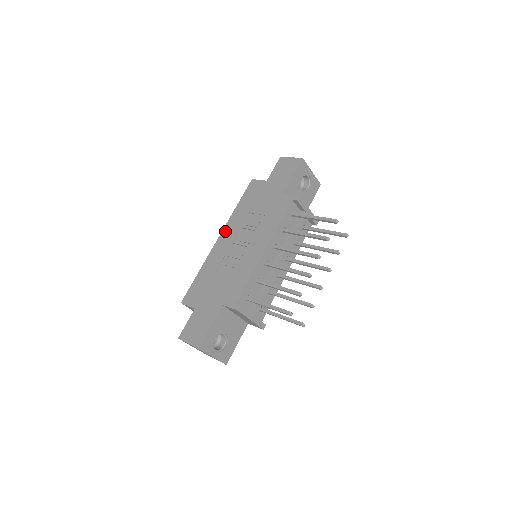
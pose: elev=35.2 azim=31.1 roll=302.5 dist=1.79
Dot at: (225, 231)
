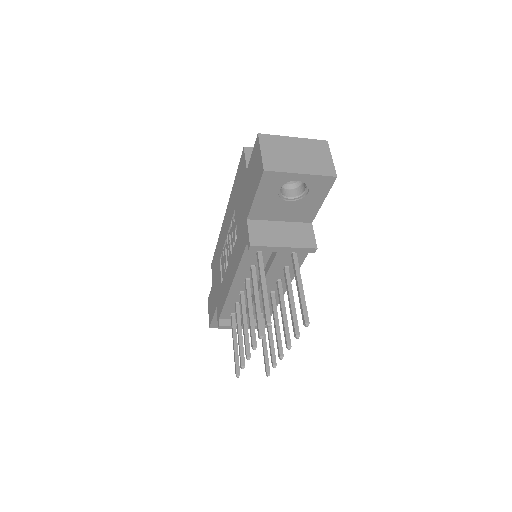
Dot at: (227, 212)
